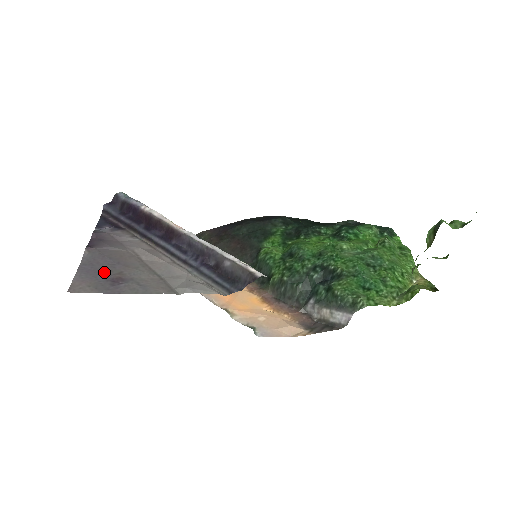
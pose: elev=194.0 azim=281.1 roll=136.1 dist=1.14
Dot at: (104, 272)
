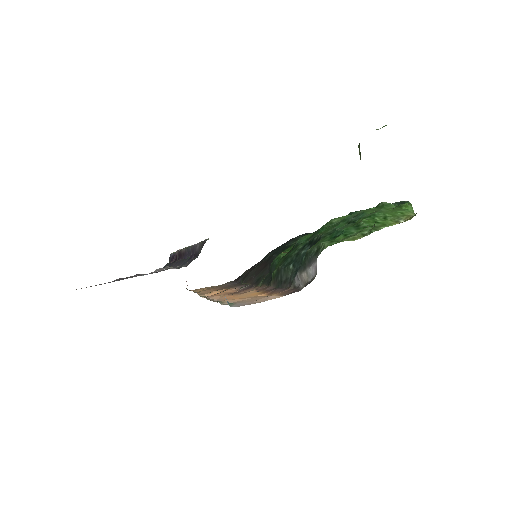
Dot at: (114, 281)
